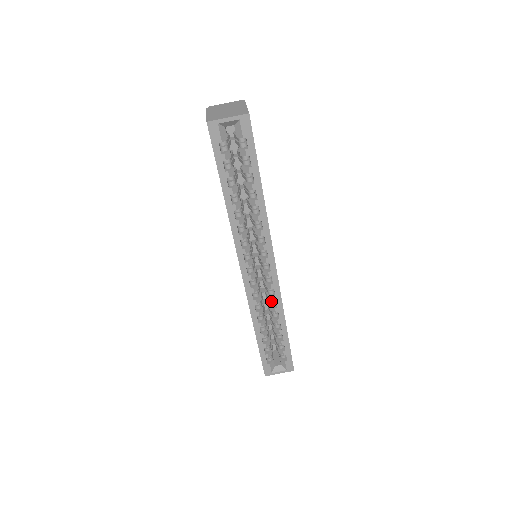
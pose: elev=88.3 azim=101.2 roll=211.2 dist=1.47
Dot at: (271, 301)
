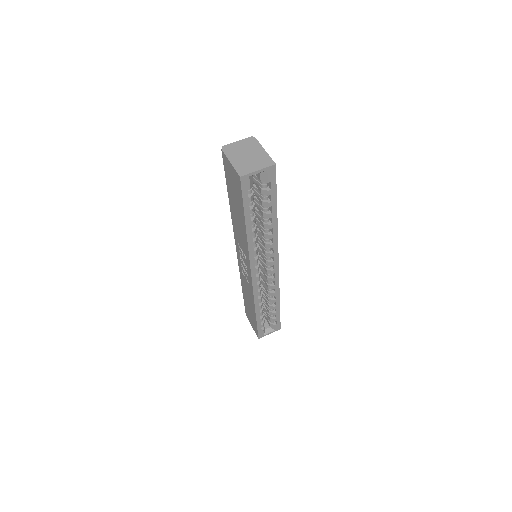
Dot at: (270, 288)
